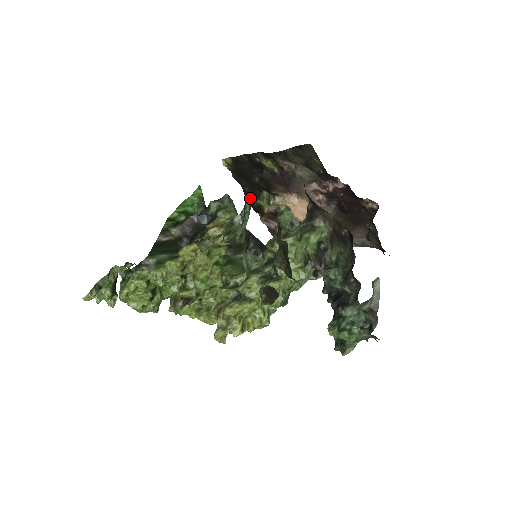
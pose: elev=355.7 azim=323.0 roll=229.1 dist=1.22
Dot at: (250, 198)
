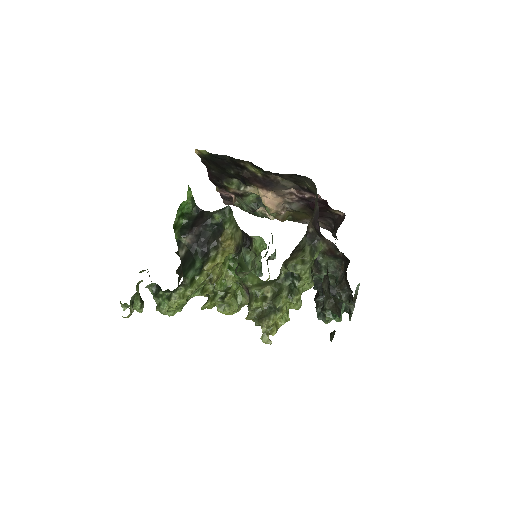
Dot at: occluded
